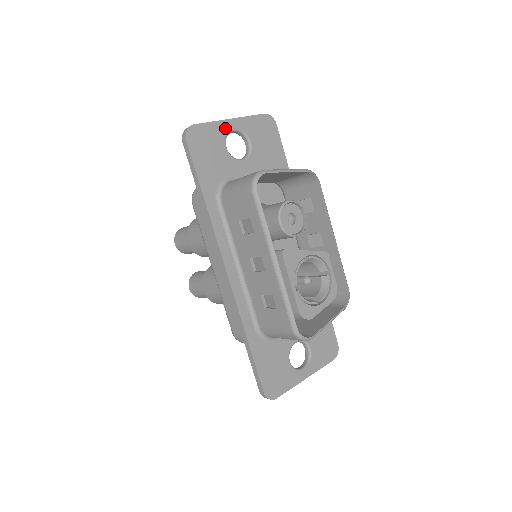
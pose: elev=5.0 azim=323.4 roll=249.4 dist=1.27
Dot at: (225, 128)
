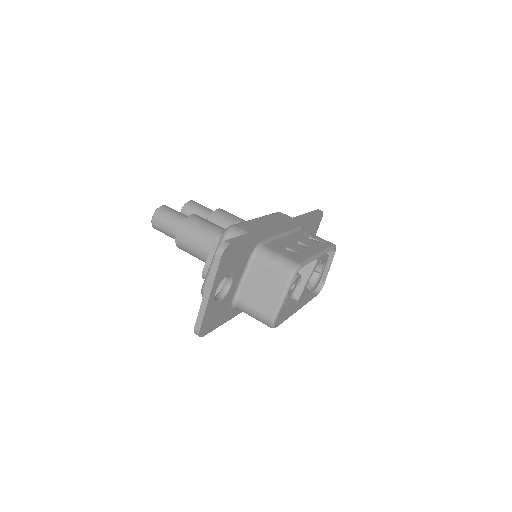
Dot at: (212, 302)
